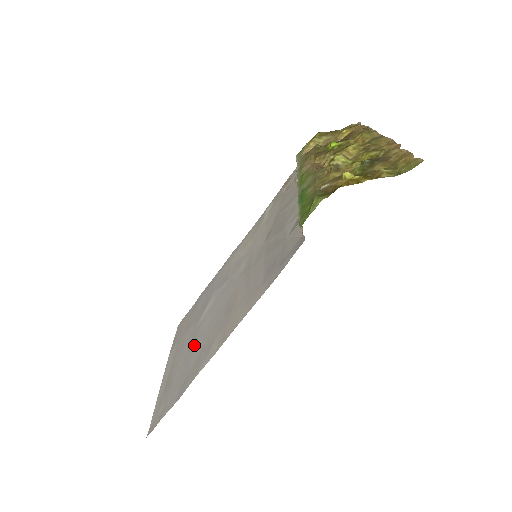
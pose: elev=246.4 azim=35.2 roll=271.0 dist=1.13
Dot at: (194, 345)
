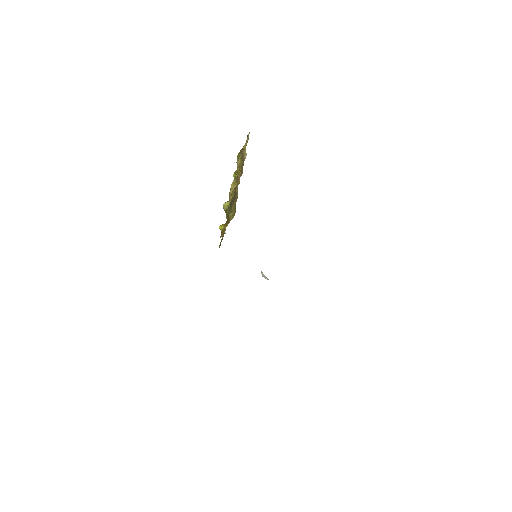
Dot at: occluded
